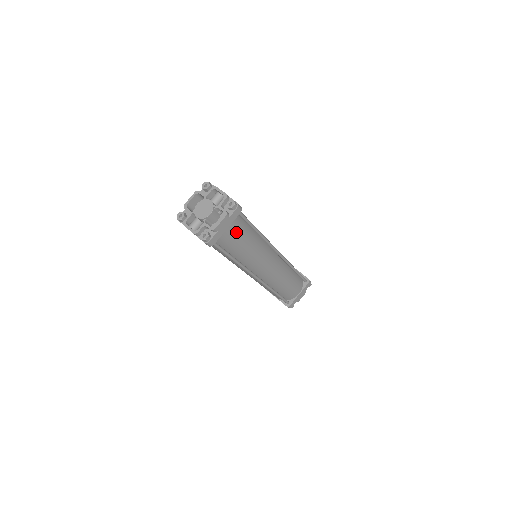
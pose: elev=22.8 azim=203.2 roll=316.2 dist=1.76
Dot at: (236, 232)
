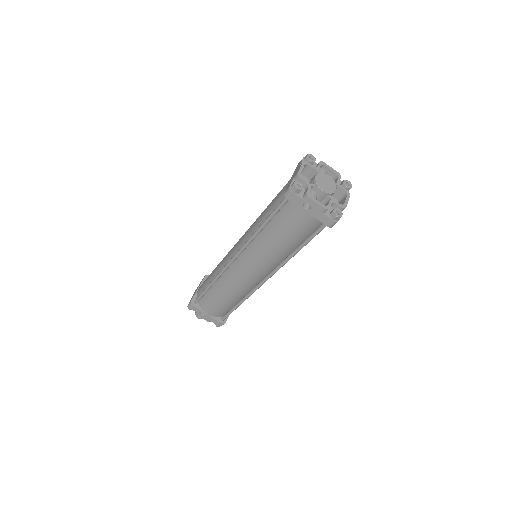
Dot at: occluded
